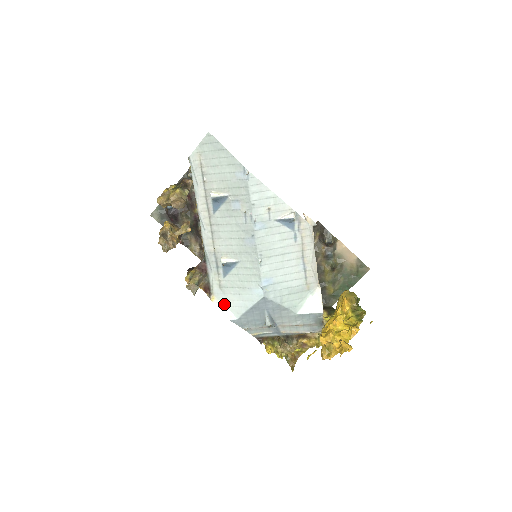
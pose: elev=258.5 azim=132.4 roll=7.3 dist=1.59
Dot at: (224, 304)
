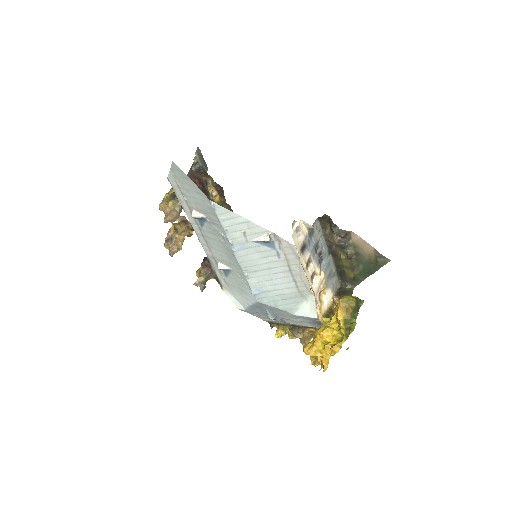
Dot at: (233, 296)
